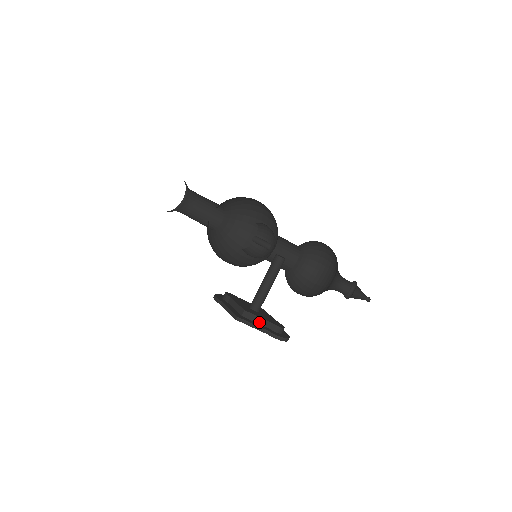
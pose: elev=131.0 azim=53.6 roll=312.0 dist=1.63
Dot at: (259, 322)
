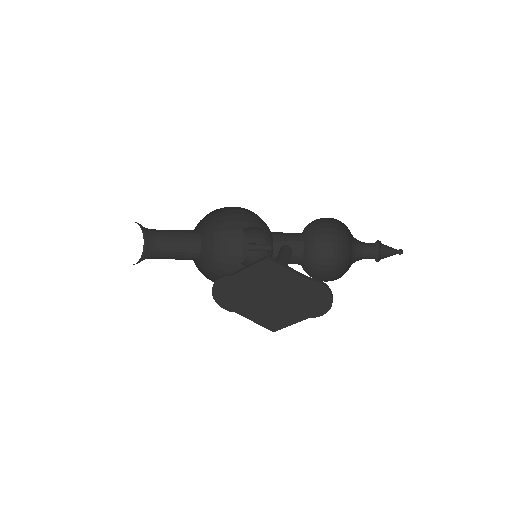
Dot at: occluded
